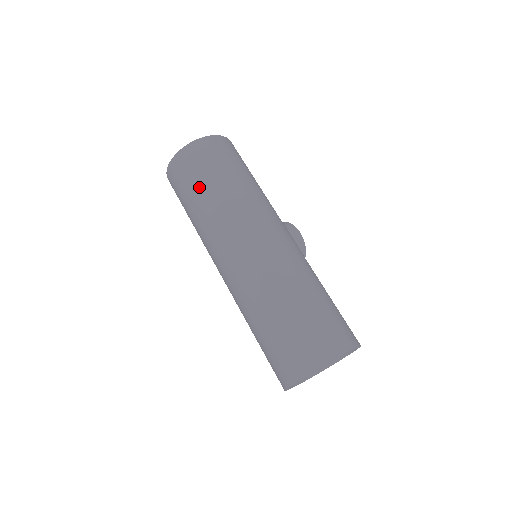
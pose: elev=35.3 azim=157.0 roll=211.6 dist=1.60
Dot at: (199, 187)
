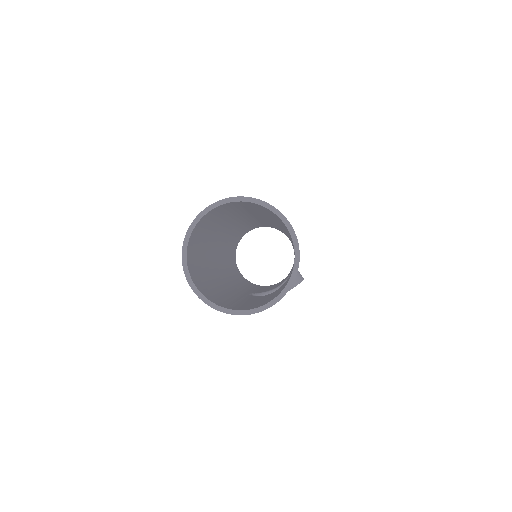
Dot at: occluded
